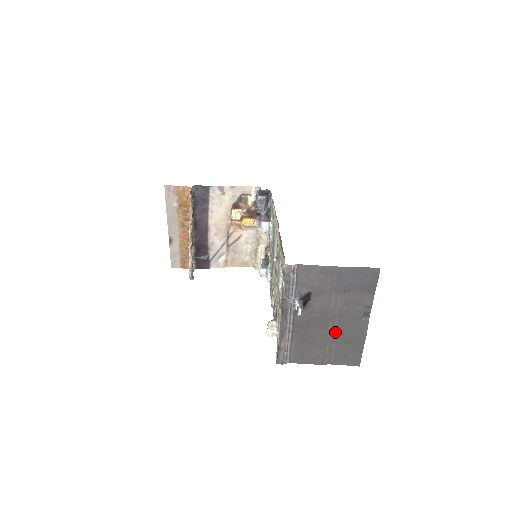
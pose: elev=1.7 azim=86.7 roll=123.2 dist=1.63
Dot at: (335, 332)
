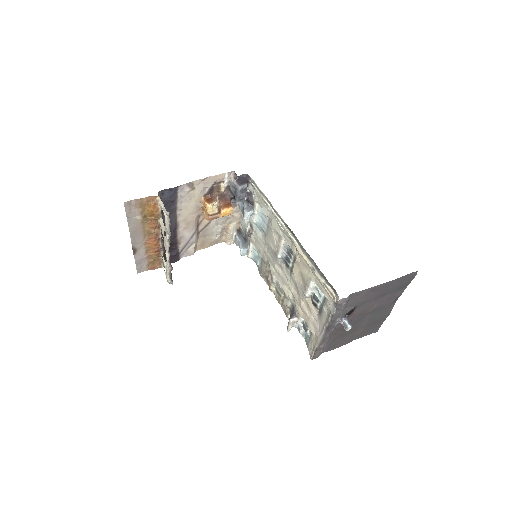
Dot at: (365, 321)
